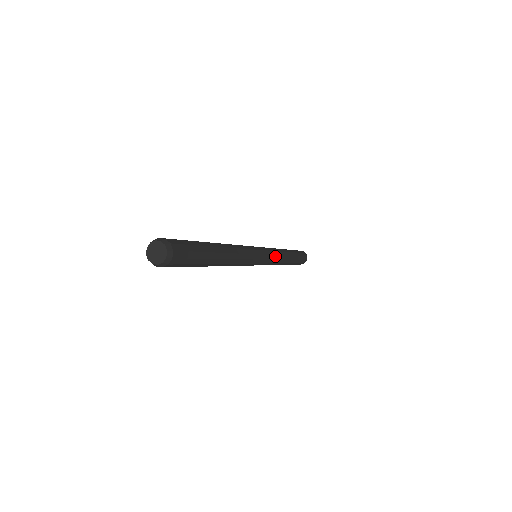
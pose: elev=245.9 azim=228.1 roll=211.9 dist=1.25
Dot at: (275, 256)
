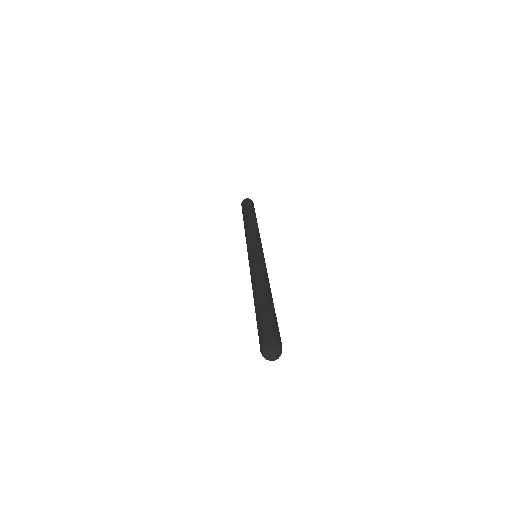
Dot at: occluded
